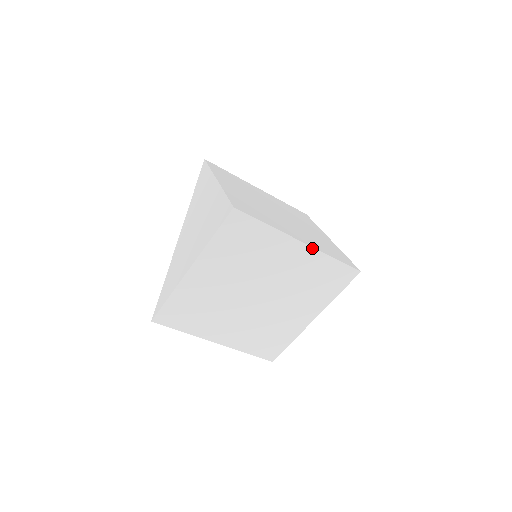
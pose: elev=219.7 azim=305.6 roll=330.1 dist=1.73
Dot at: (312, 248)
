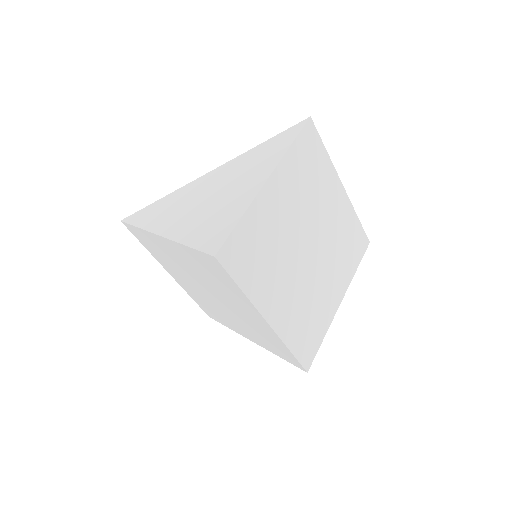
Dot at: (274, 331)
